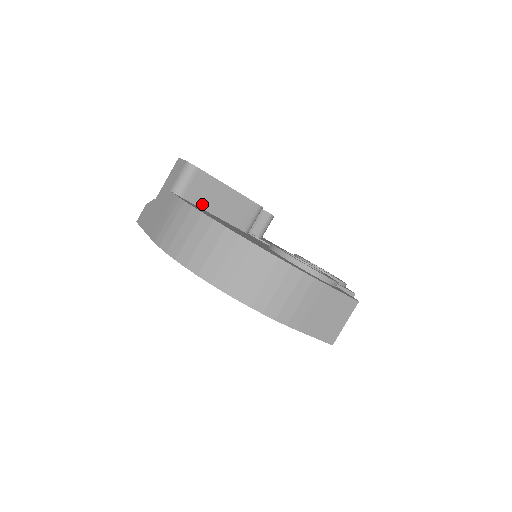
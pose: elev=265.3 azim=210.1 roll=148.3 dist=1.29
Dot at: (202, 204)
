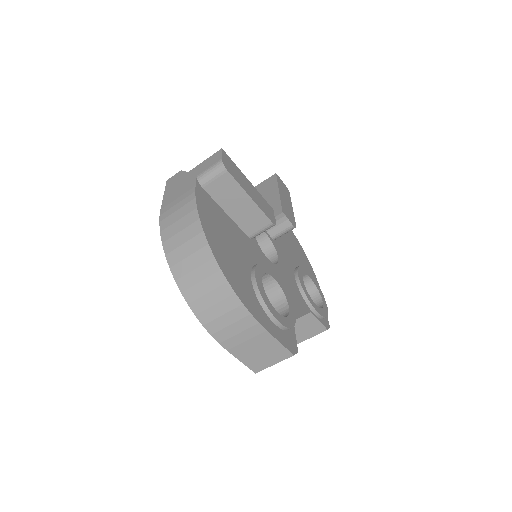
Dot at: (219, 200)
